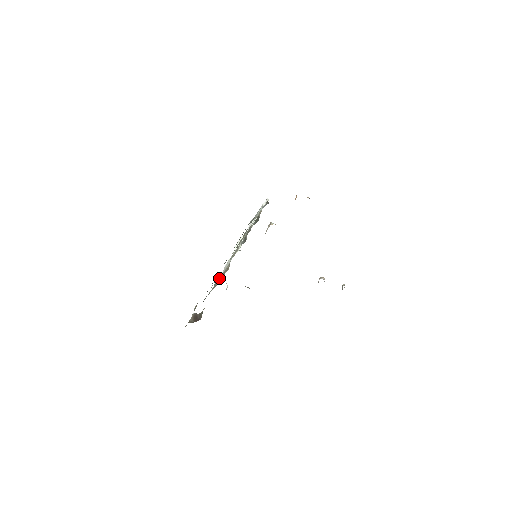
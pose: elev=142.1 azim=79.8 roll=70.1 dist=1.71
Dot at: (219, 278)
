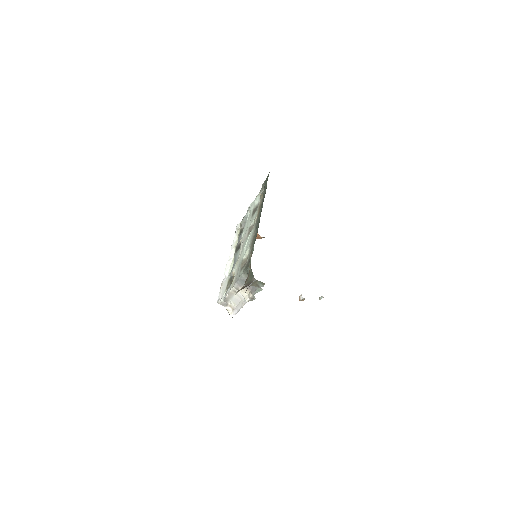
Dot at: (244, 259)
